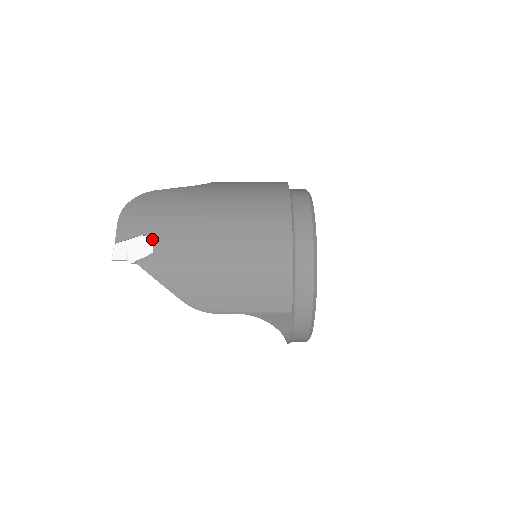
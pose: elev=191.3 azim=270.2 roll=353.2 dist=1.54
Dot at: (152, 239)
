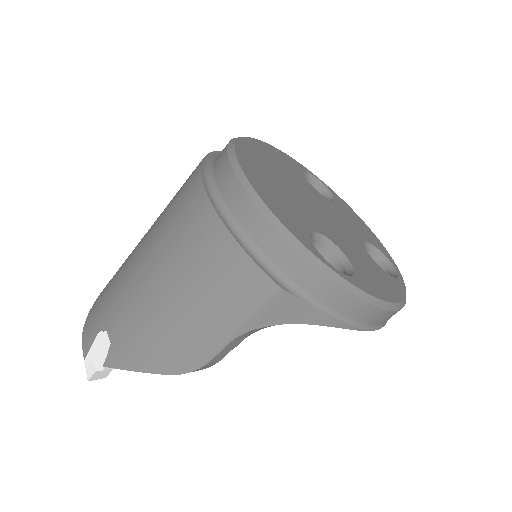
Dot at: (105, 329)
